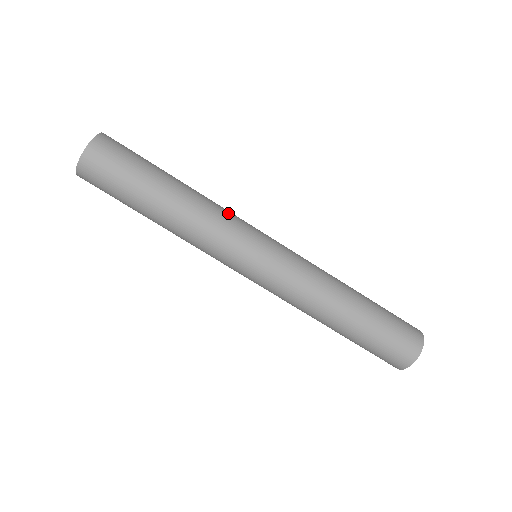
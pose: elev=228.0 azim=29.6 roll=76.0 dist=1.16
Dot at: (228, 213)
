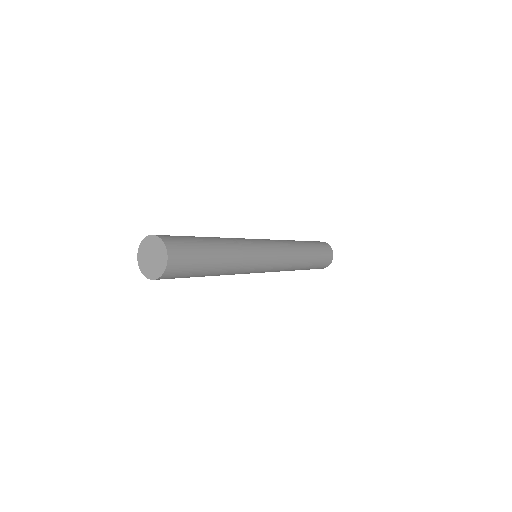
Dot at: (246, 244)
